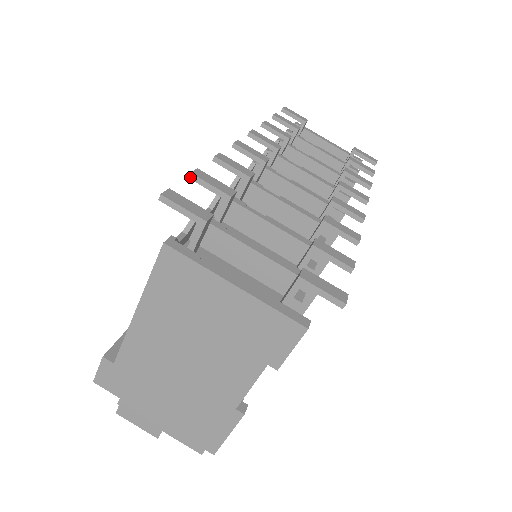
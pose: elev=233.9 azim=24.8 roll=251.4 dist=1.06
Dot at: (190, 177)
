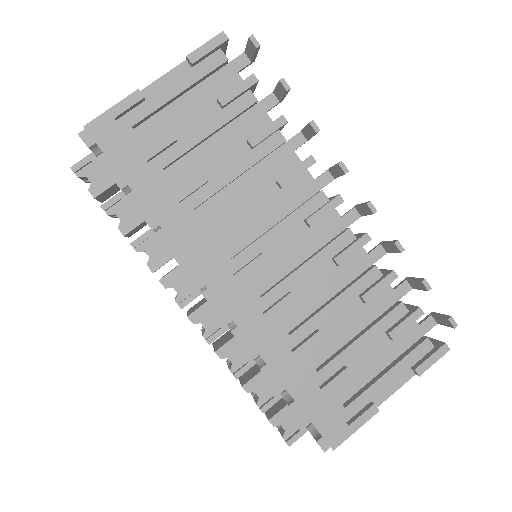
Dot at: occluded
